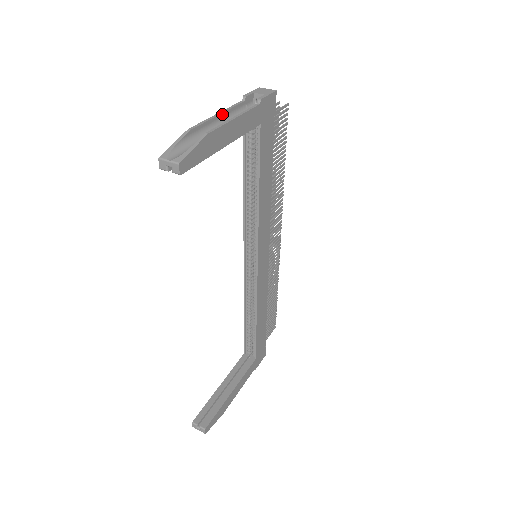
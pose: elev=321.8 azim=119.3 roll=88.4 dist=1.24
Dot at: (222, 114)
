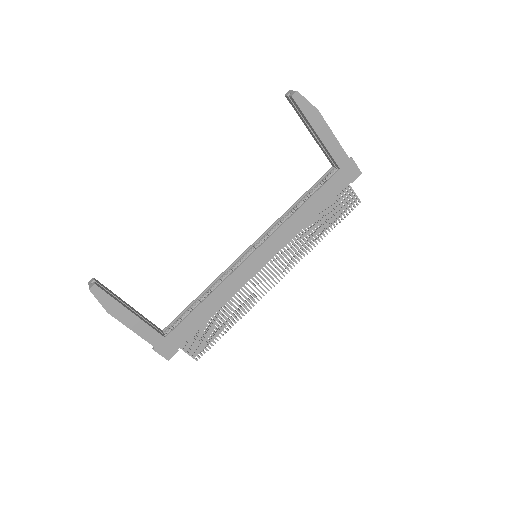
Dot at: occluded
